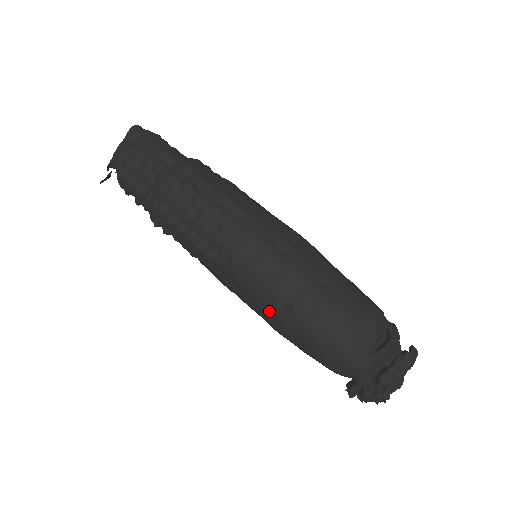
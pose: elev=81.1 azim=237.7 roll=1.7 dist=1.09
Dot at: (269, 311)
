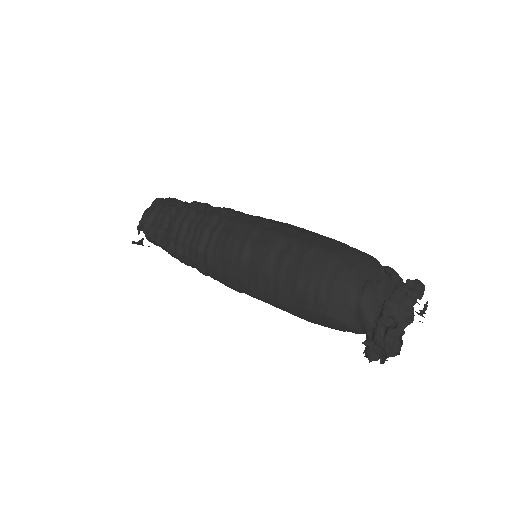
Dot at: (264, 278)
